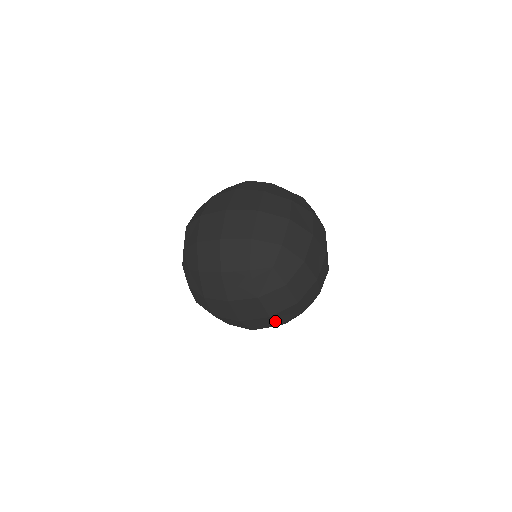
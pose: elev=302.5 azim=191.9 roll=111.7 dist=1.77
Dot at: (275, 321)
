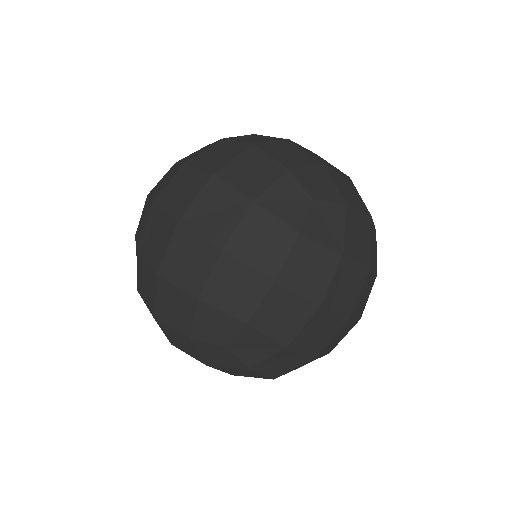
Dot at: (373, 270)
